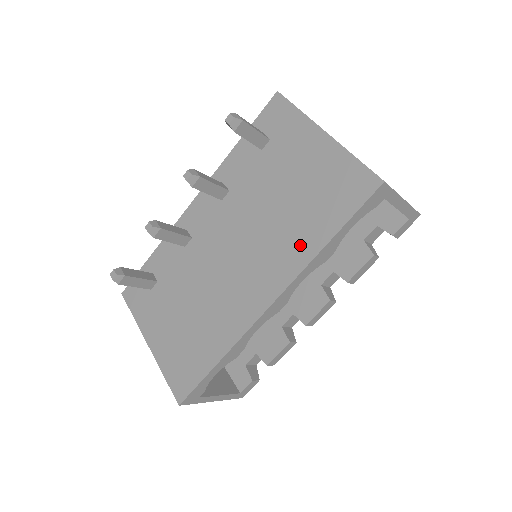
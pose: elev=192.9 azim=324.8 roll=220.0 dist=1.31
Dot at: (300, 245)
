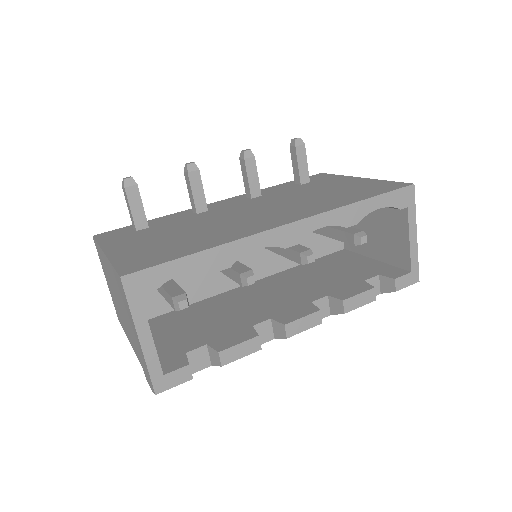
Dot at: (330, 203)
